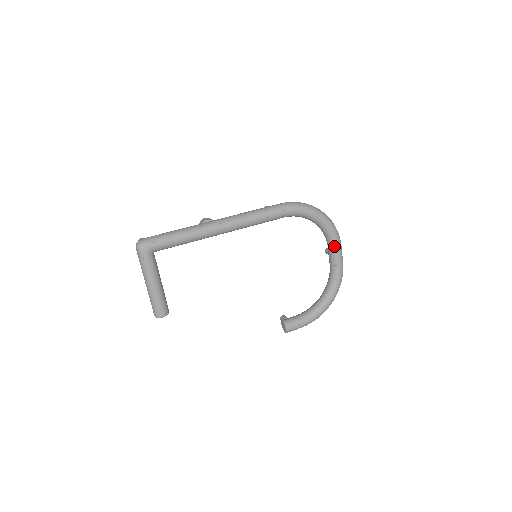
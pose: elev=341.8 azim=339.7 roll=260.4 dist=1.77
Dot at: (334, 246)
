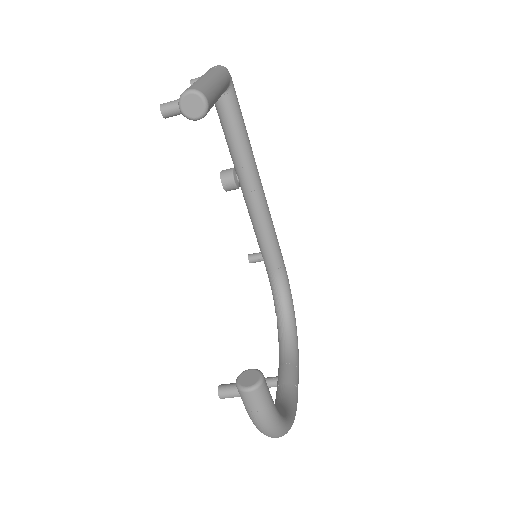
Dot at: (296, 361)
